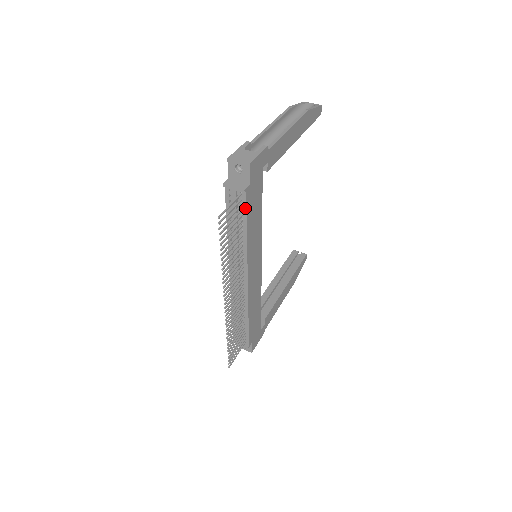
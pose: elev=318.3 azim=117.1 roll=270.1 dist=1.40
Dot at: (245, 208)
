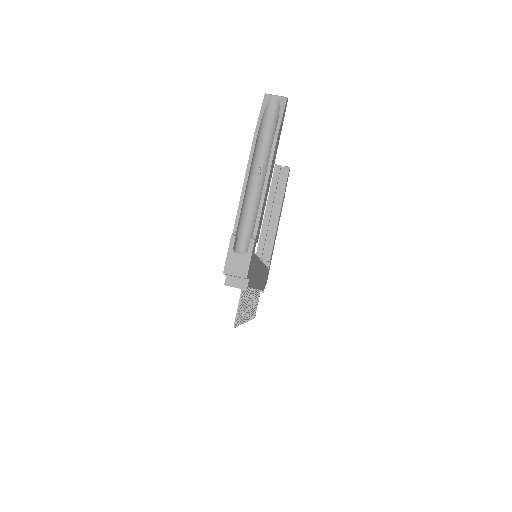
Dot at: occluded
